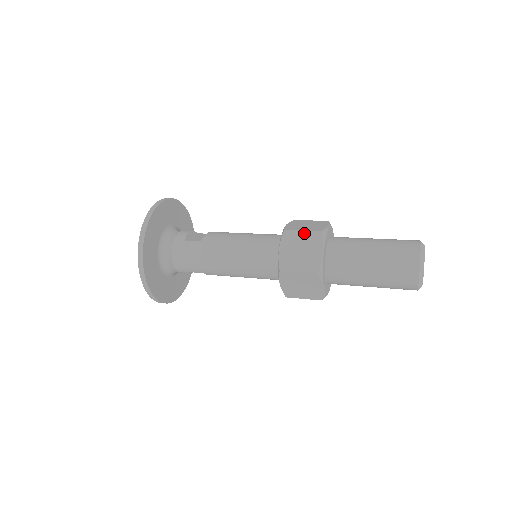
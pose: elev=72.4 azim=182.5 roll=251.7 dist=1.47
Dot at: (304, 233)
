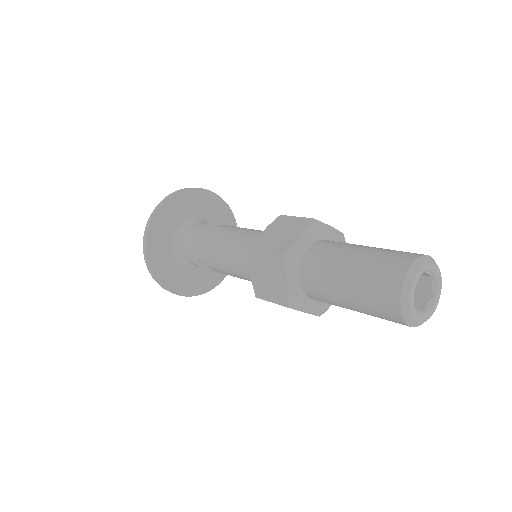
Dot at: (295, 219)
